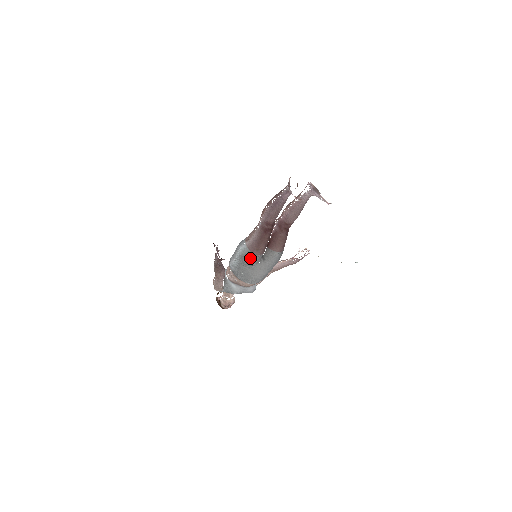
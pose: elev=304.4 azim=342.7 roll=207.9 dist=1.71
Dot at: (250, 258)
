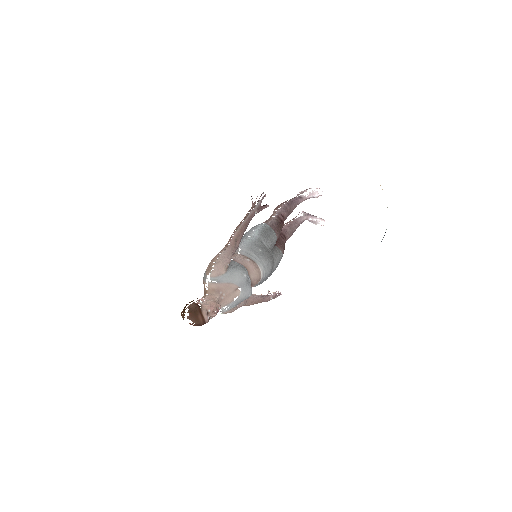
Dot at: (271, 235)
